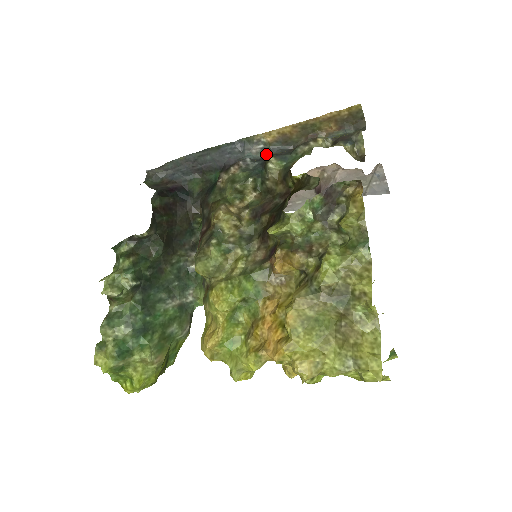
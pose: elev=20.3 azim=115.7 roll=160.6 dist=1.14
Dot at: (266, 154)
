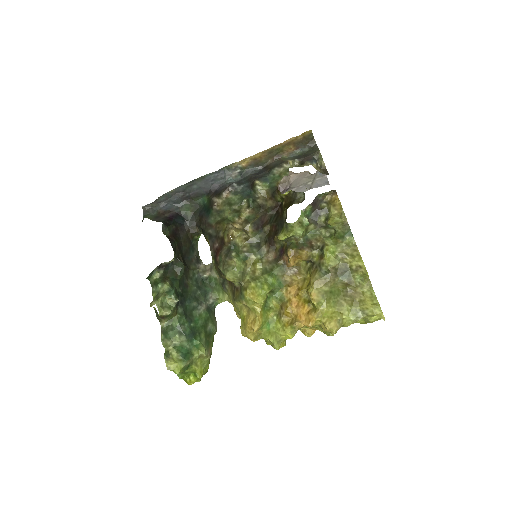
Dot at: (243, 176)
